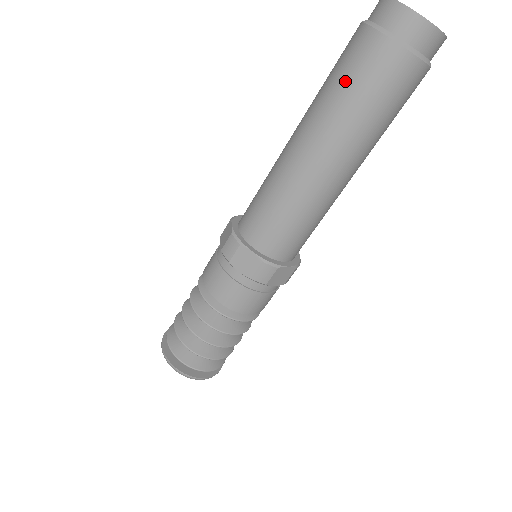
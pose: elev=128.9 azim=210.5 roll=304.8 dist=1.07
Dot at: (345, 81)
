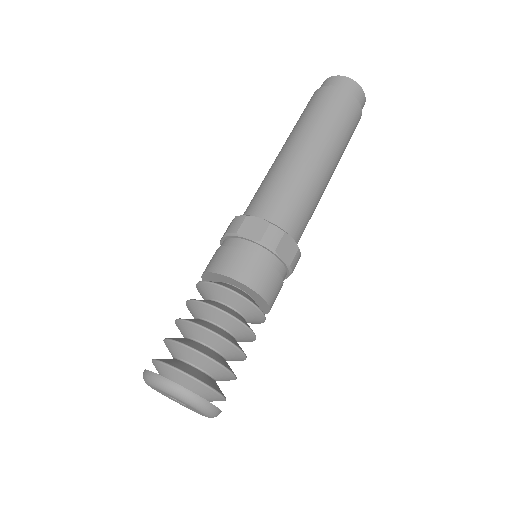
Dot at: (311, 109)
